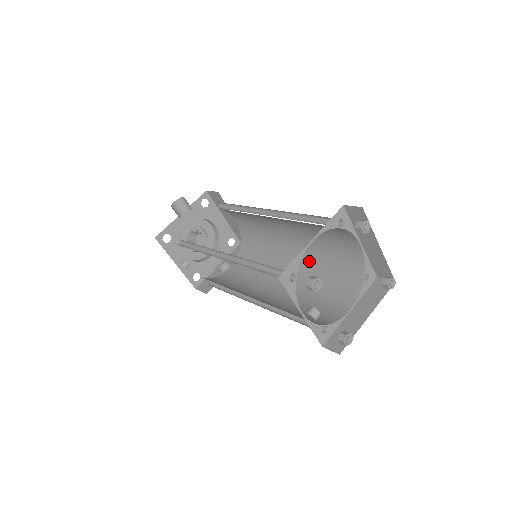
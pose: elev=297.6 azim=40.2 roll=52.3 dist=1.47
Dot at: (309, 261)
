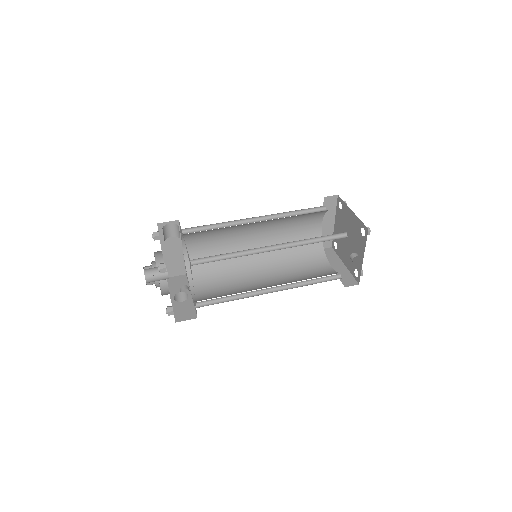
Dot at: (275, 255)
